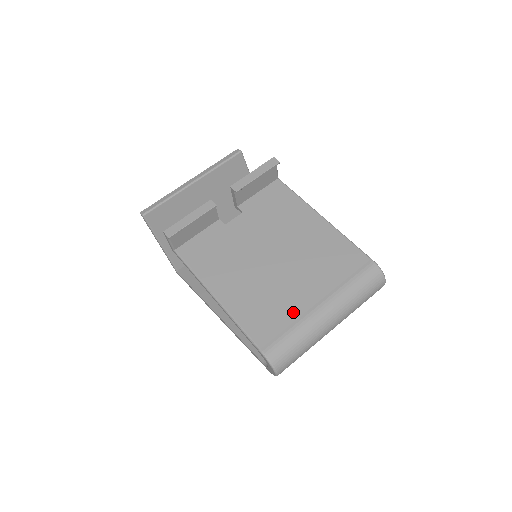
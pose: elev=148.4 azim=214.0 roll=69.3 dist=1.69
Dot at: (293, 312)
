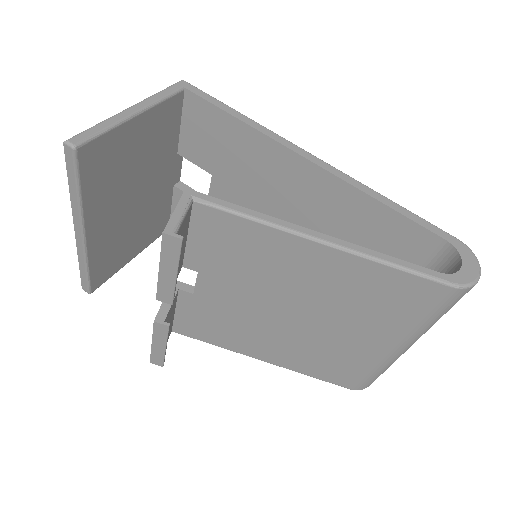
Dot at: (360, 359)
